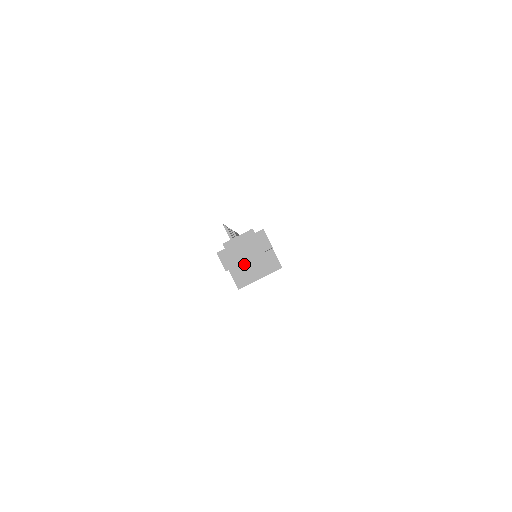
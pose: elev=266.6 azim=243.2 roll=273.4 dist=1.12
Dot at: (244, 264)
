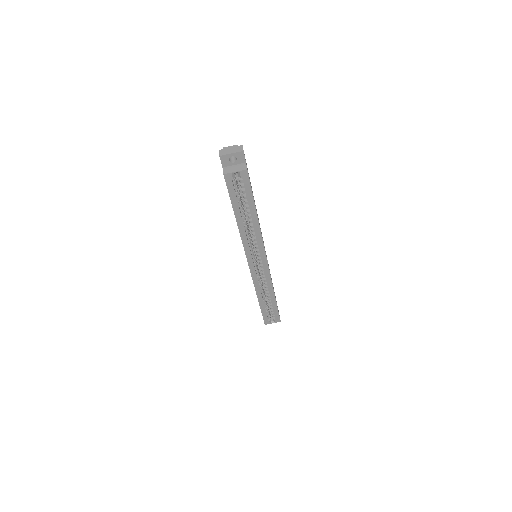
Dot at: (230, 166)
